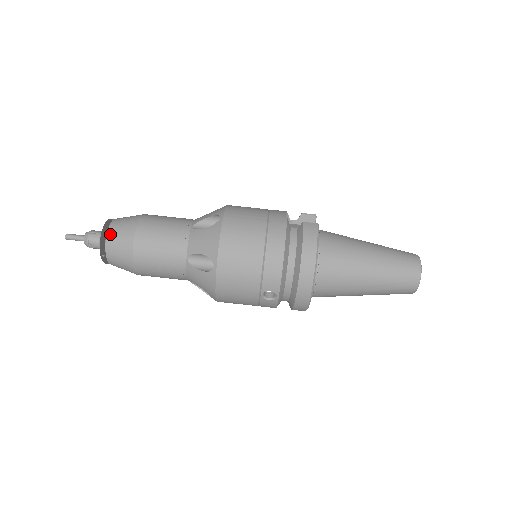
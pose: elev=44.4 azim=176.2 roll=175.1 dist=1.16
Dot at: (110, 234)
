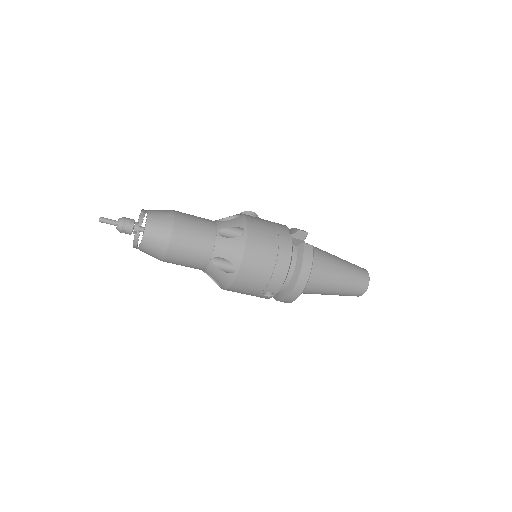
Dot at: (148, 229)
